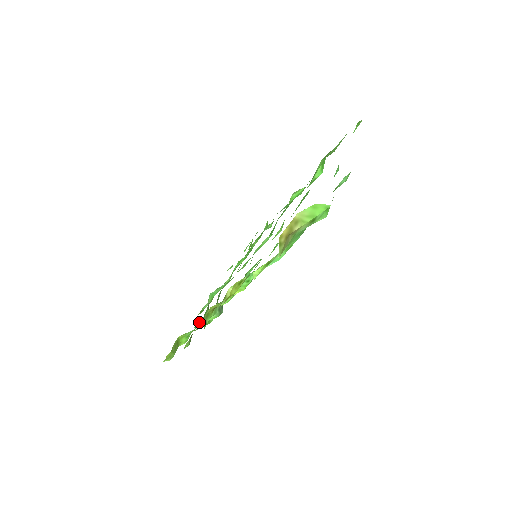
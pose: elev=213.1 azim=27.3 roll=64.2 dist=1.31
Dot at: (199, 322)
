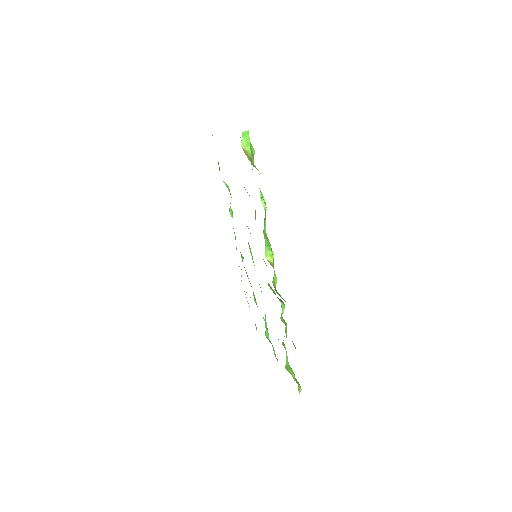
Dot at: (282, 344)
